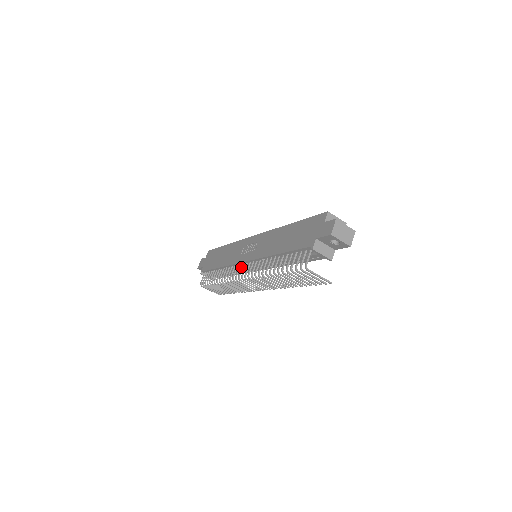
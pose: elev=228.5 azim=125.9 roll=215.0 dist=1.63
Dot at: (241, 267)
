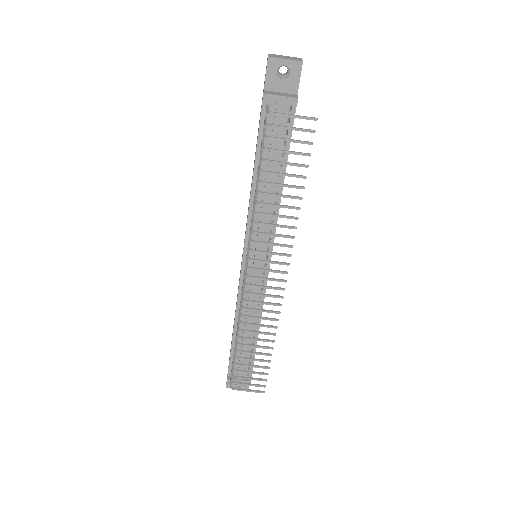
Dot at: (243, 275)
